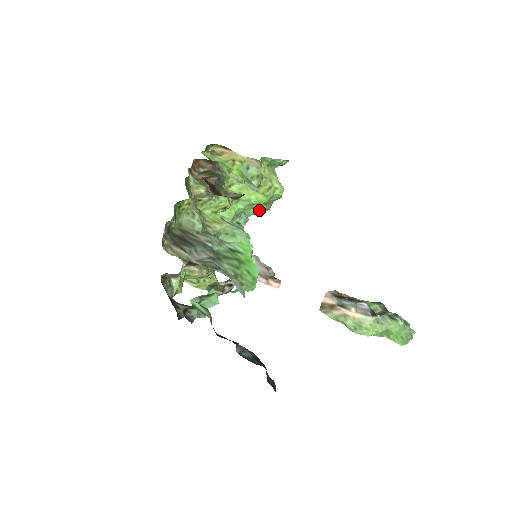
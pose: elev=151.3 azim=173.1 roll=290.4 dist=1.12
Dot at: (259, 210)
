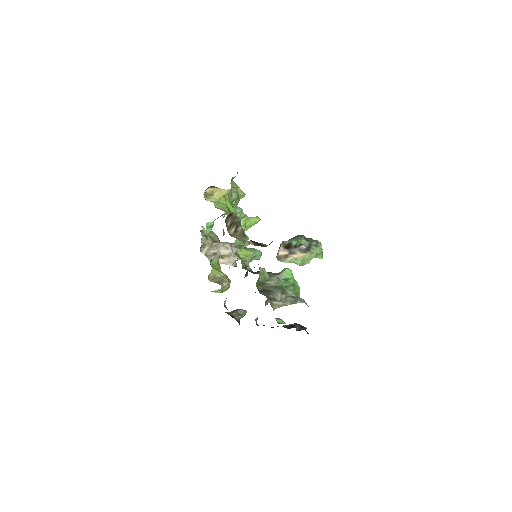
Dot at: occluded
